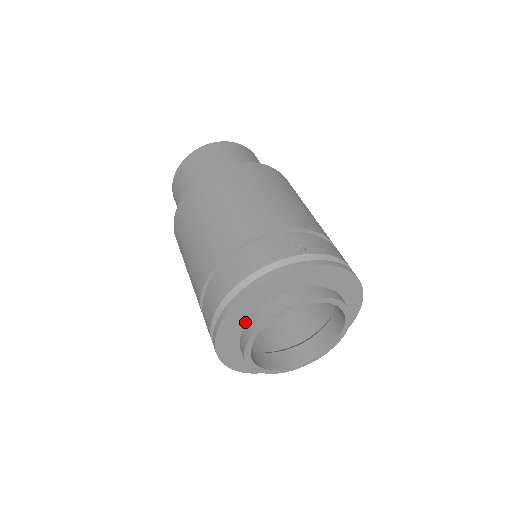
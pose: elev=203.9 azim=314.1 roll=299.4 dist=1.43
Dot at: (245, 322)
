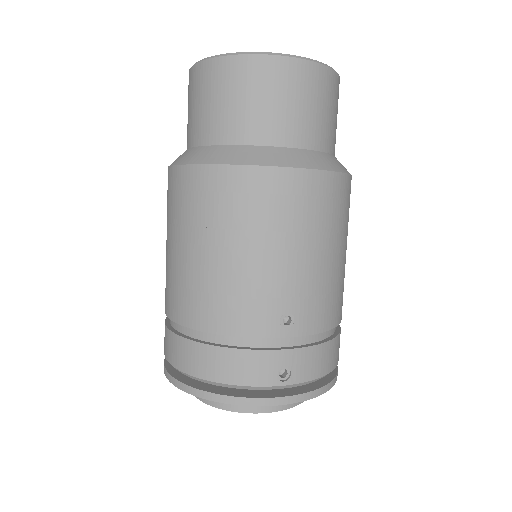
Dot at: occluded
